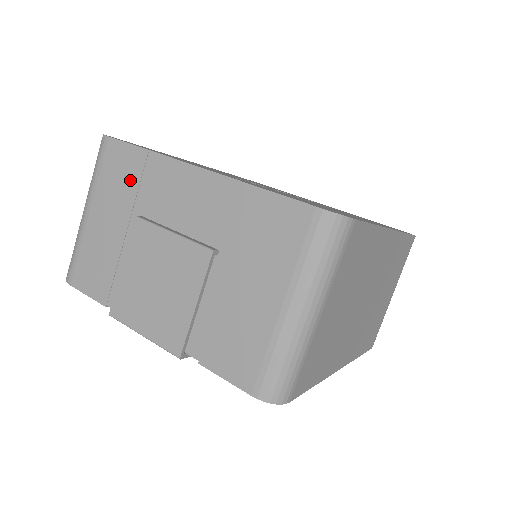
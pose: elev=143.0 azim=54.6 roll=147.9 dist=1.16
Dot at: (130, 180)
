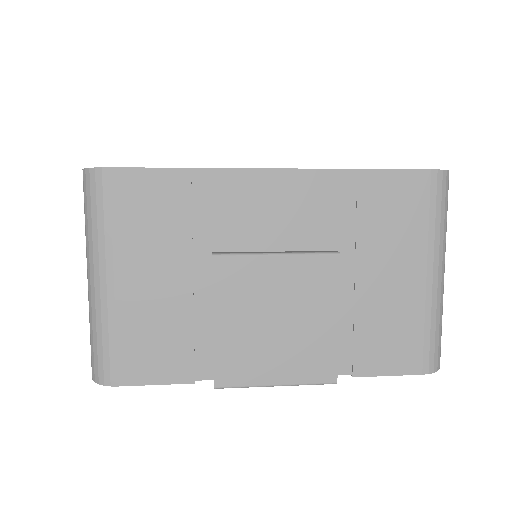
Dot at: (174, 214)
